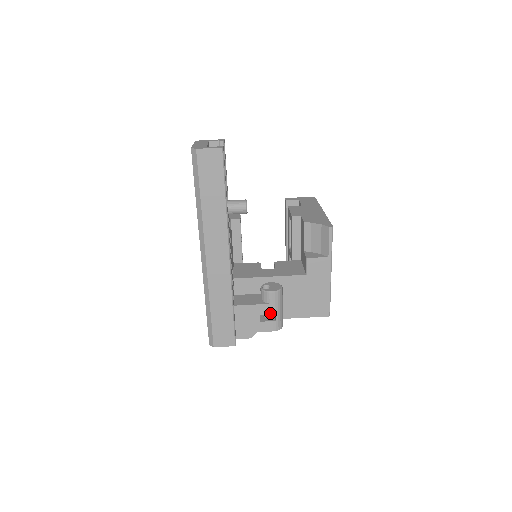
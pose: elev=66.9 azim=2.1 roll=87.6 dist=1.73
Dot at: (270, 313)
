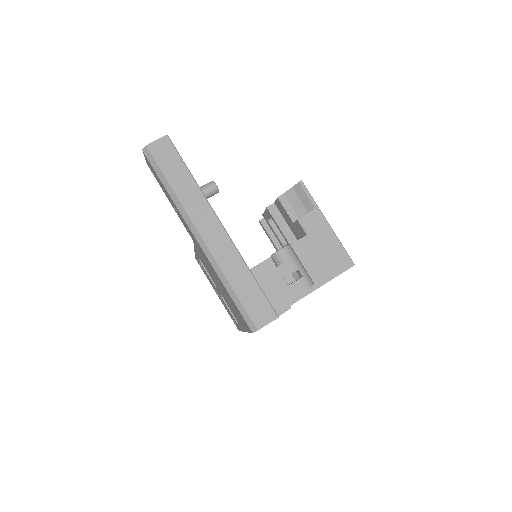
Dot at: (293, 271)
